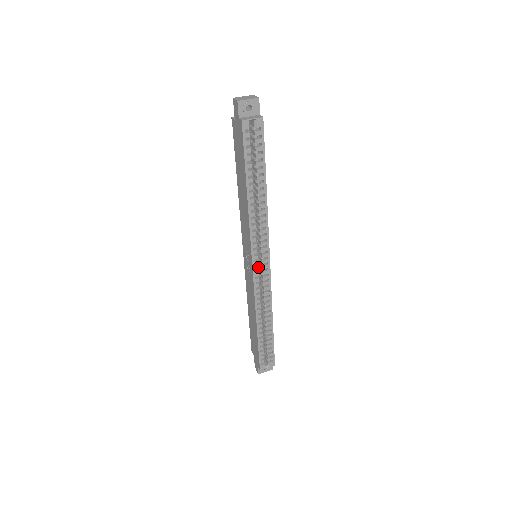
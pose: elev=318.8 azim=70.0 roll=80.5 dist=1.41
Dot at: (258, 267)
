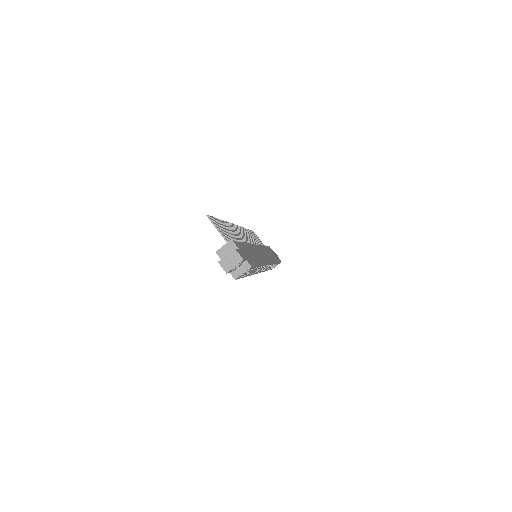
Dot at: (262, 270)
